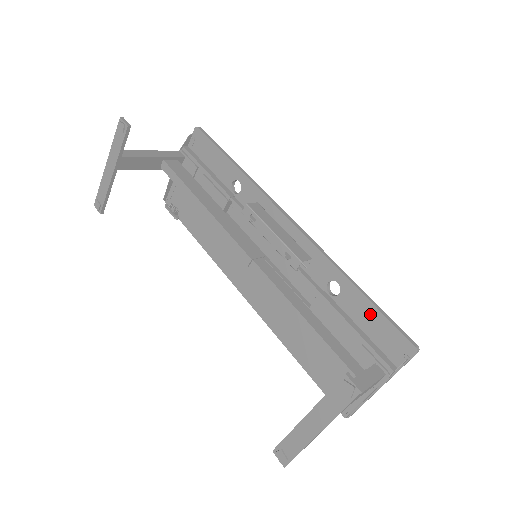
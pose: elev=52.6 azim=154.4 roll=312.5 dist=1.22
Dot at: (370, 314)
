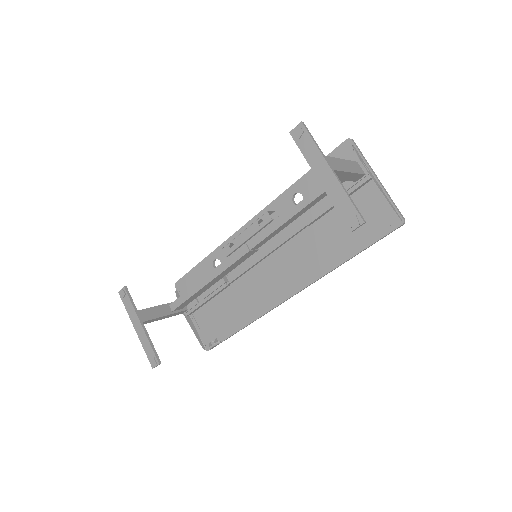
Dot at: occluded
